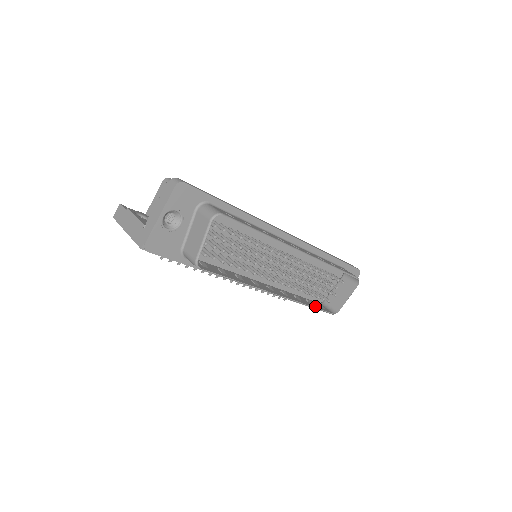
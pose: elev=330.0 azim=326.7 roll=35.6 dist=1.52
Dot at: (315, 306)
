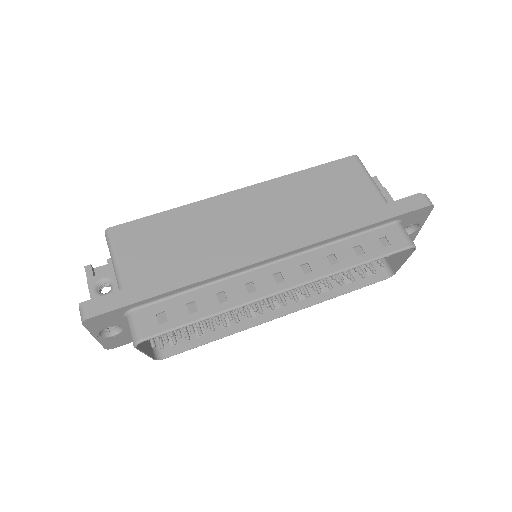
Dot at: (353, 285)
